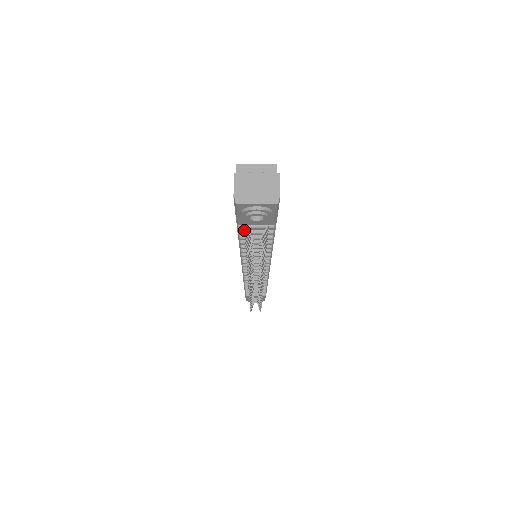
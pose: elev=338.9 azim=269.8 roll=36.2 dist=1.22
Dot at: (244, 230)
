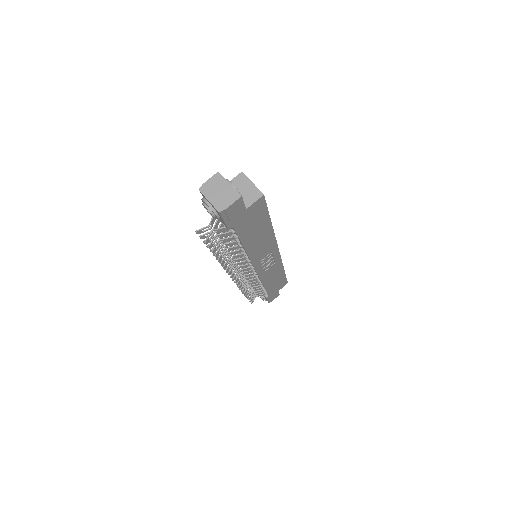
Dot at: occluded
